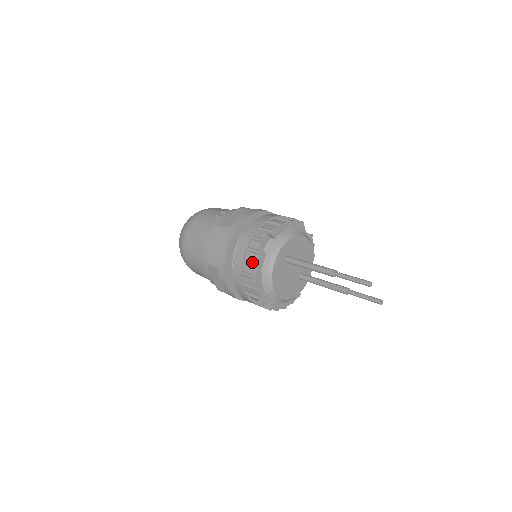
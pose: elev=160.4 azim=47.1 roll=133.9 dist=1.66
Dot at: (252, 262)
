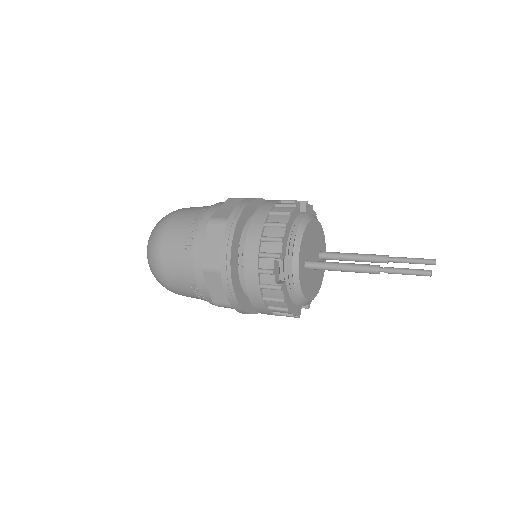
Dot at: (277, 300)
